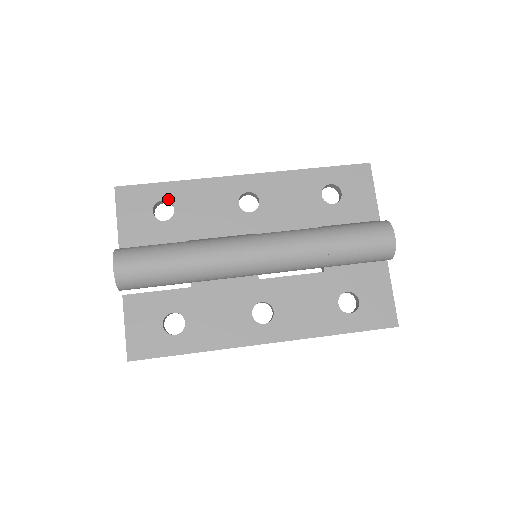
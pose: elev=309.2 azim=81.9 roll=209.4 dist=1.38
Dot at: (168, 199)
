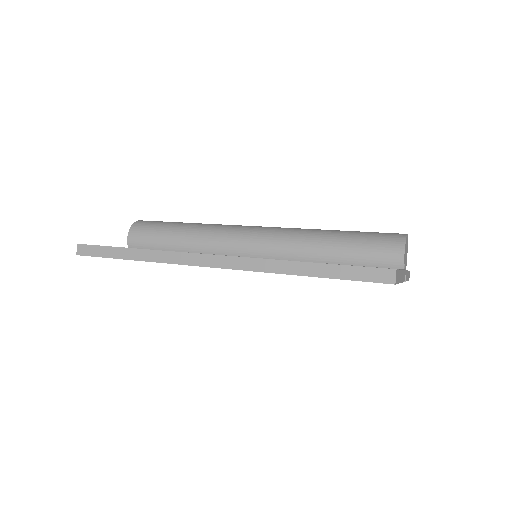
Dot at: occluded
